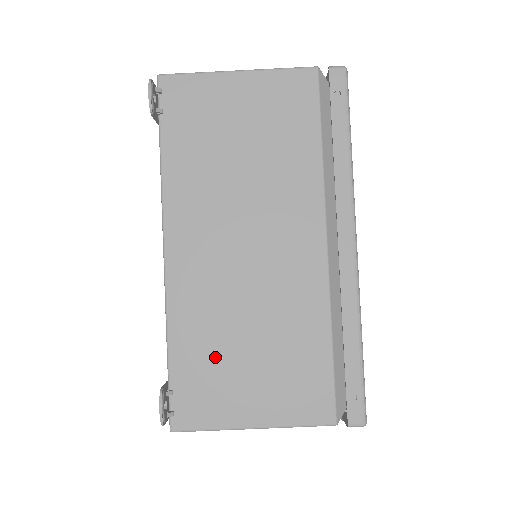
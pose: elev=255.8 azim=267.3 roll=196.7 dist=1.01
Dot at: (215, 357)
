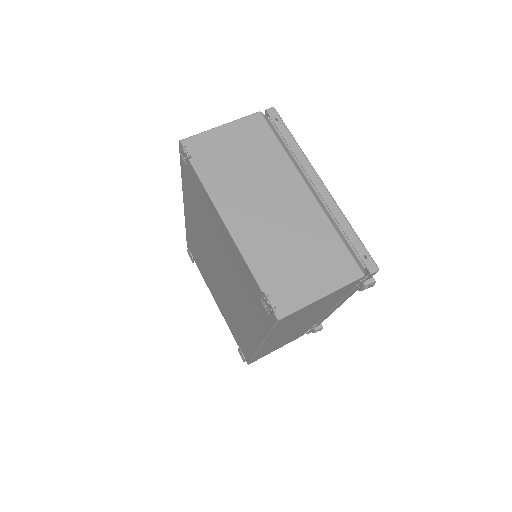
Dot at: (282, 268)
